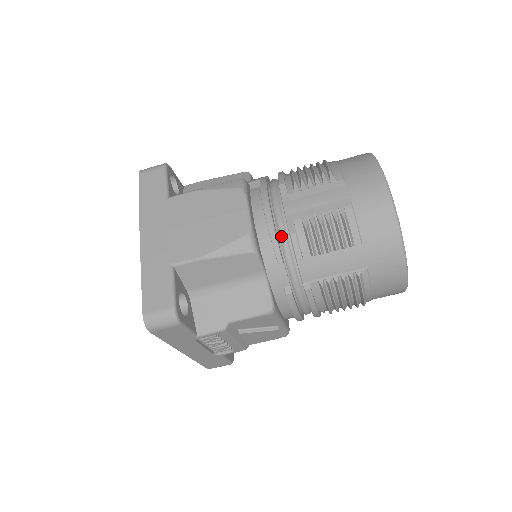
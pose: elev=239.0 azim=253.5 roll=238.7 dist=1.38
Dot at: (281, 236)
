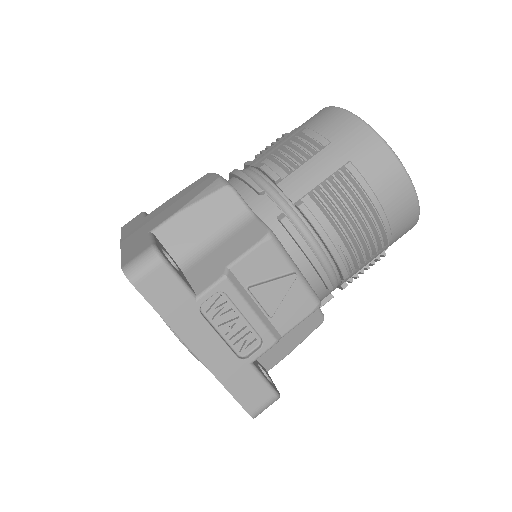
Dot at: (254, 177)
